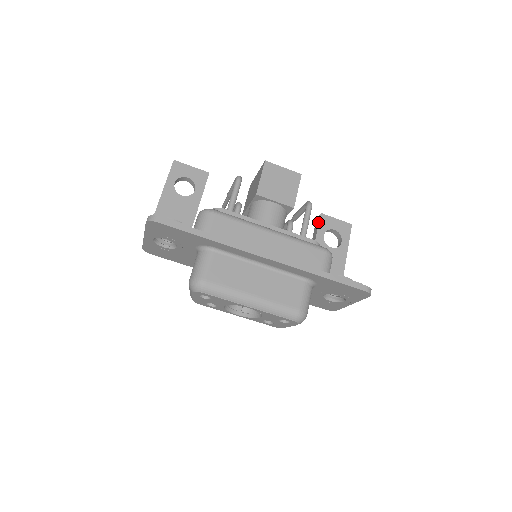
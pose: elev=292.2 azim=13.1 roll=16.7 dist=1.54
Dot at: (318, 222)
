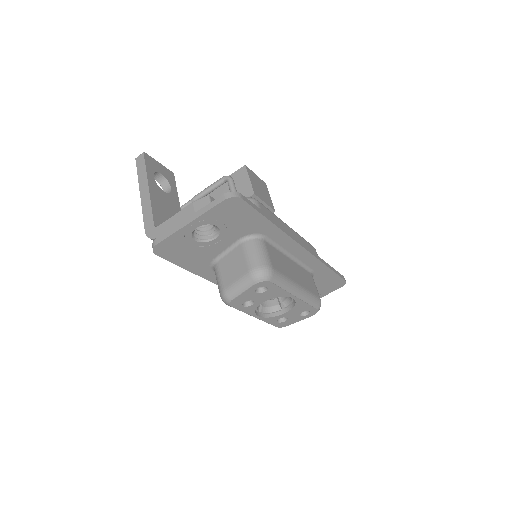
Dot at: occluded
